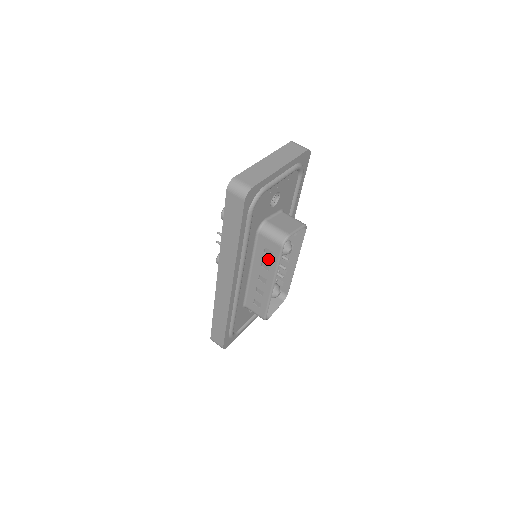
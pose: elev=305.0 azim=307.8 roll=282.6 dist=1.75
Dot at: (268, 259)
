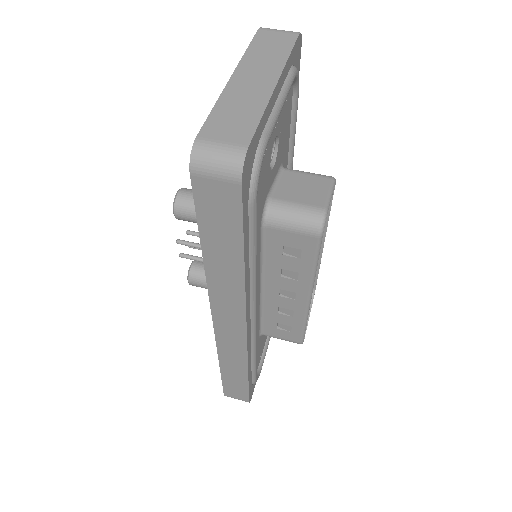
Dot at: (293, 263)
